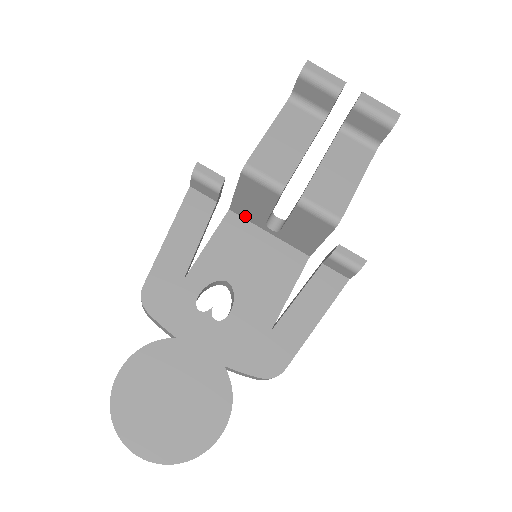
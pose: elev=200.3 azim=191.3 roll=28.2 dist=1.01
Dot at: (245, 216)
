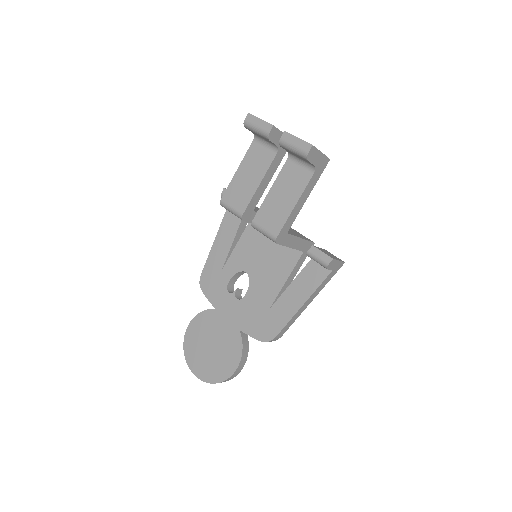
Dot at: occluded
